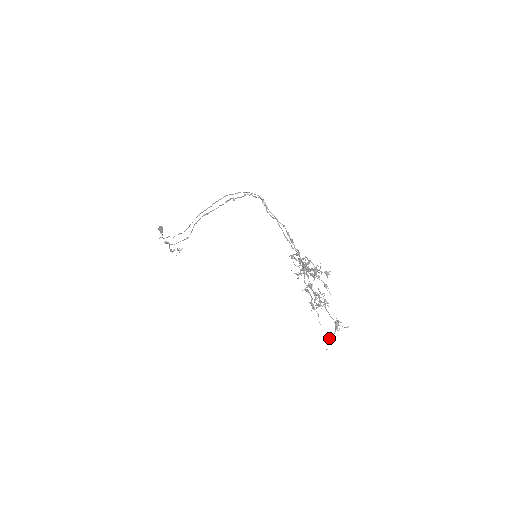
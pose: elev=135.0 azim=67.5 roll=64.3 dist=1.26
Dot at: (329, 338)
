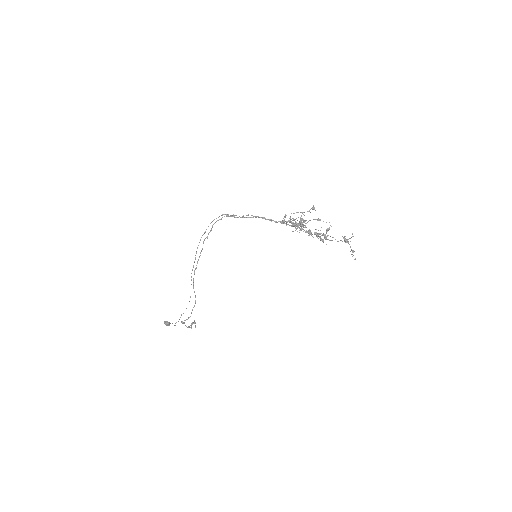
Dot at: (350, 251)
